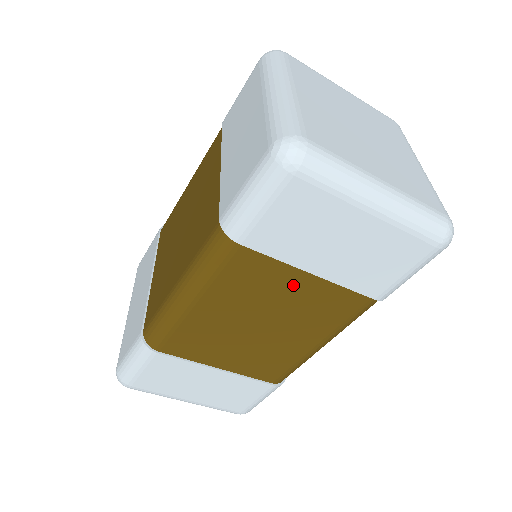
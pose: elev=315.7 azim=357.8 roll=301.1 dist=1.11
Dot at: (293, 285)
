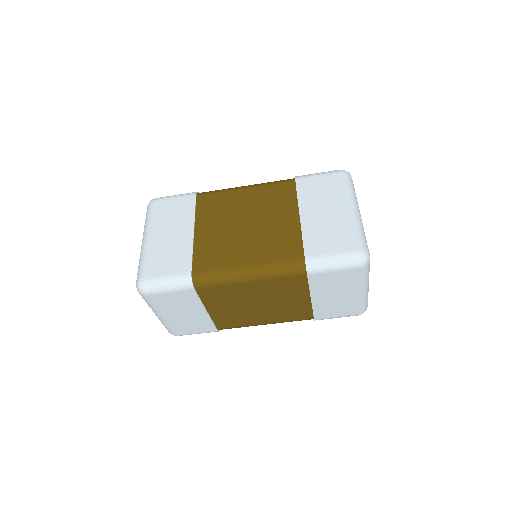
Dot at: (297, 298)
